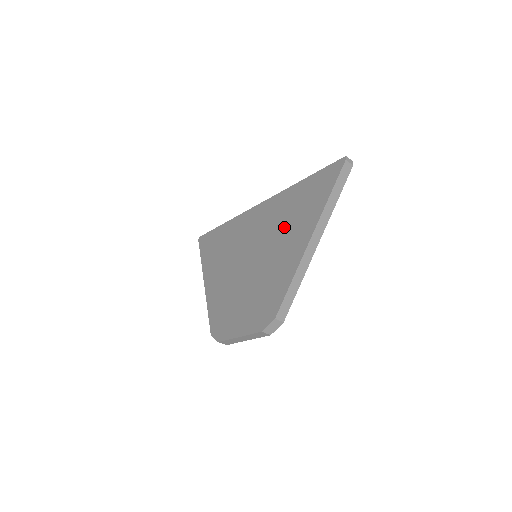
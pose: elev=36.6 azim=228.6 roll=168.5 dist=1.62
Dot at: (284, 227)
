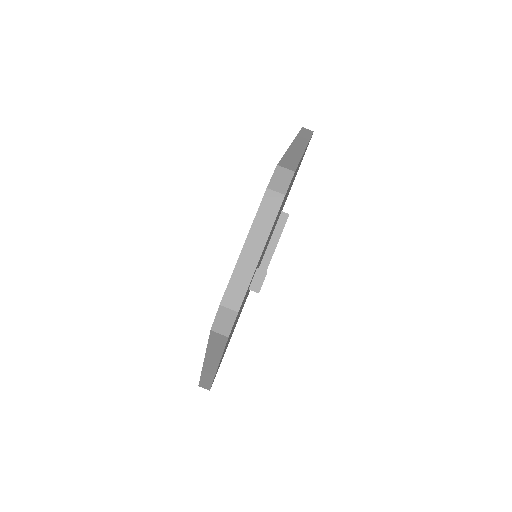
Dot at: occluded
